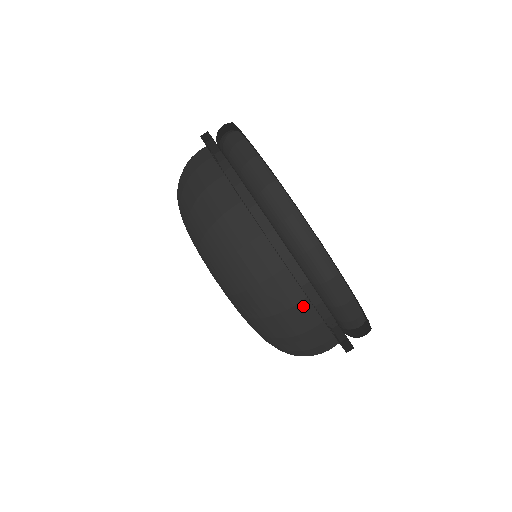
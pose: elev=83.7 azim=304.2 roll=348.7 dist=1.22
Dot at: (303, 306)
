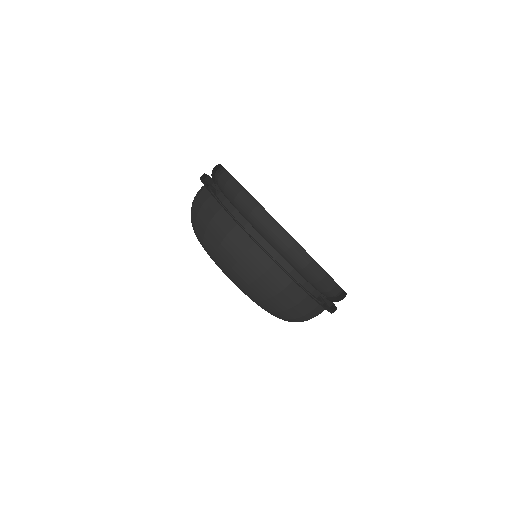
Dot at: (237, 231)
